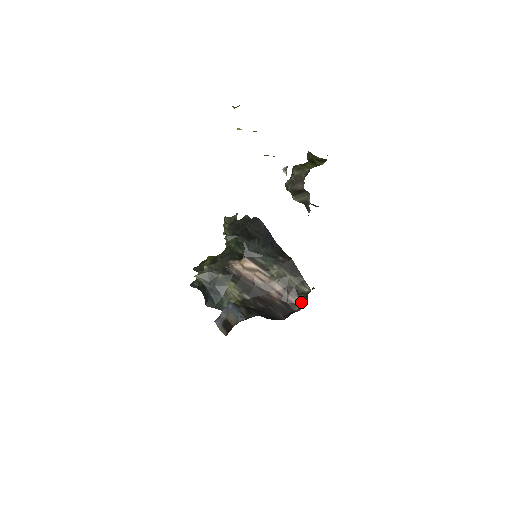
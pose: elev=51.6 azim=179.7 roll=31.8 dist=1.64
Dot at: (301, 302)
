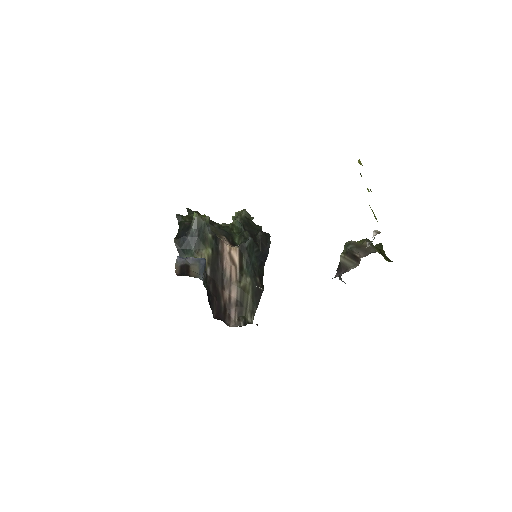
Dot at: (236, 322)
